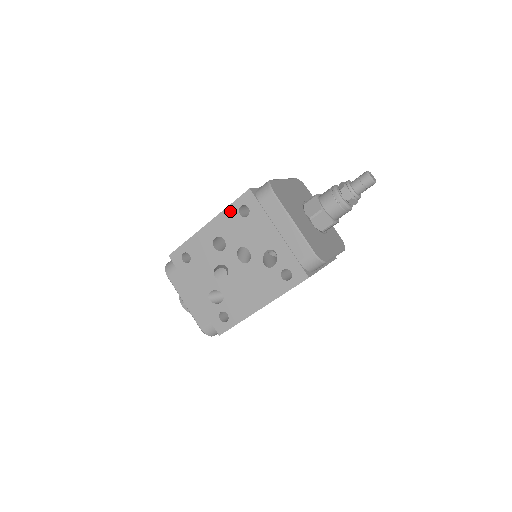
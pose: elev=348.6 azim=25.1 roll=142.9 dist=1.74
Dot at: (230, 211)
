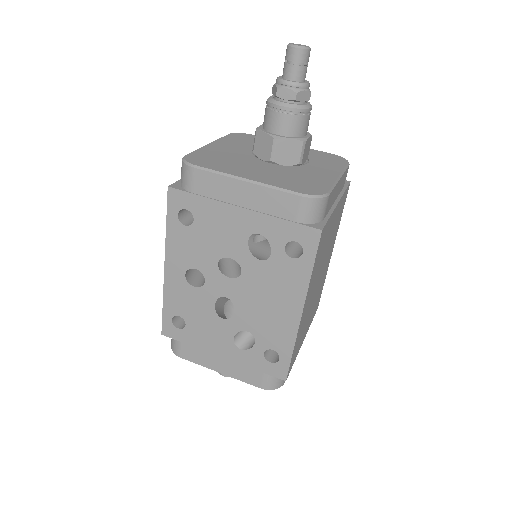
Dot at: (172, 231)
